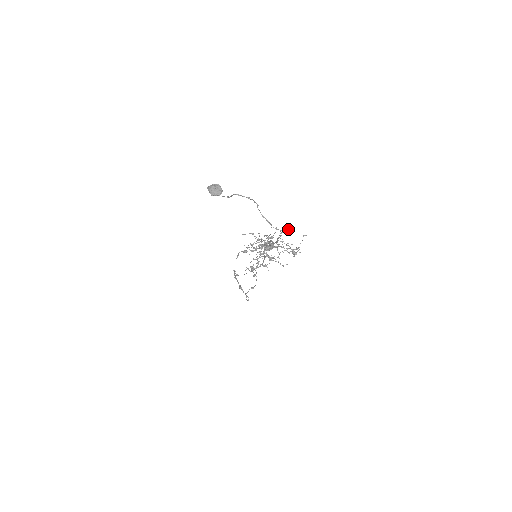
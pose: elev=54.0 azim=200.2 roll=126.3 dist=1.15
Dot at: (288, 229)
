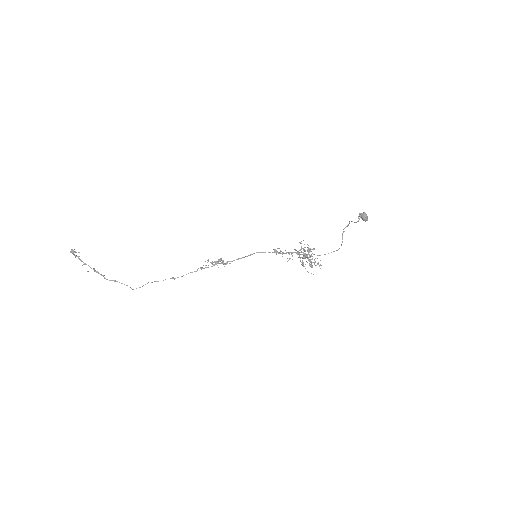
Dot at: occluded
